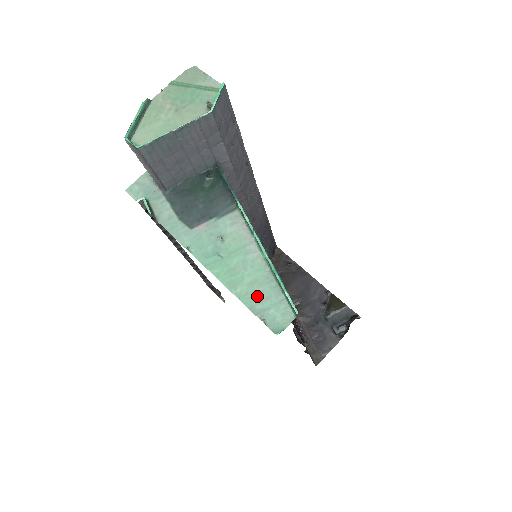
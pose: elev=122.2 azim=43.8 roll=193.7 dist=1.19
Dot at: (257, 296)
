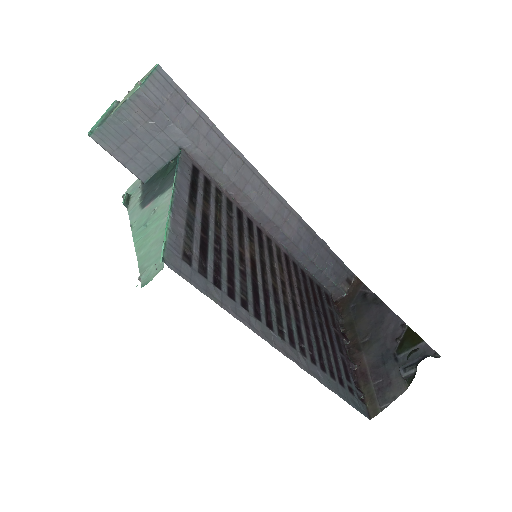
Dot at: (150, 255)
